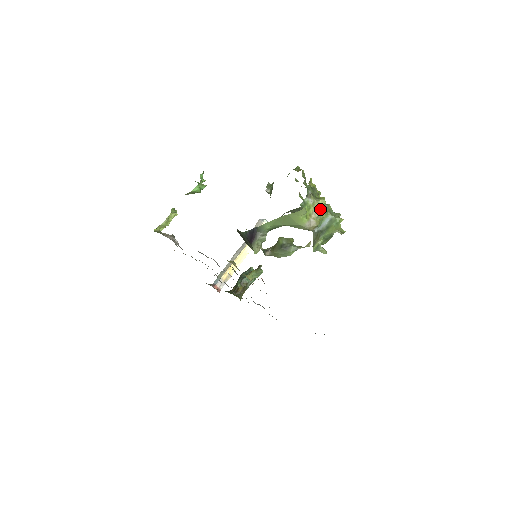
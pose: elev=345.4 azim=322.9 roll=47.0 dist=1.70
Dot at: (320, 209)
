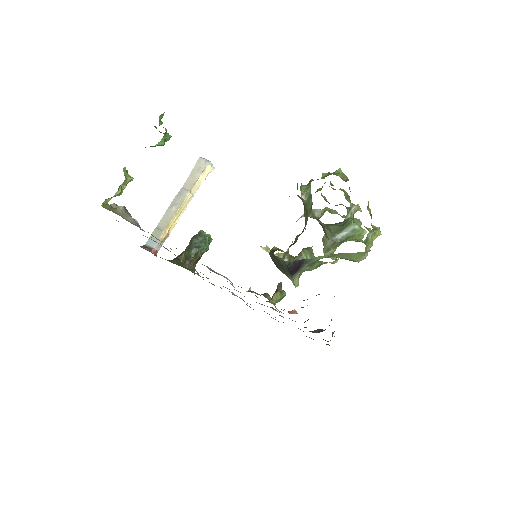
Dot at: occluded
